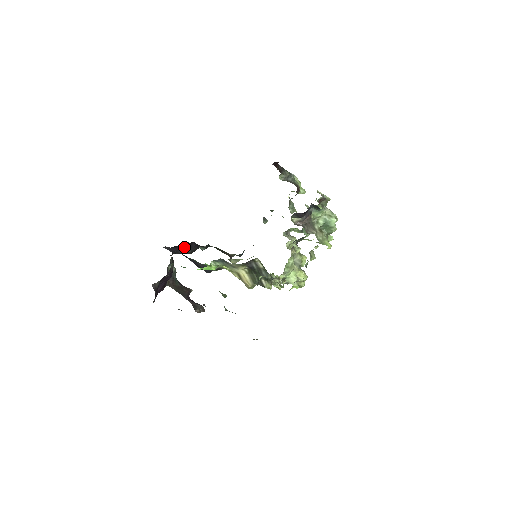
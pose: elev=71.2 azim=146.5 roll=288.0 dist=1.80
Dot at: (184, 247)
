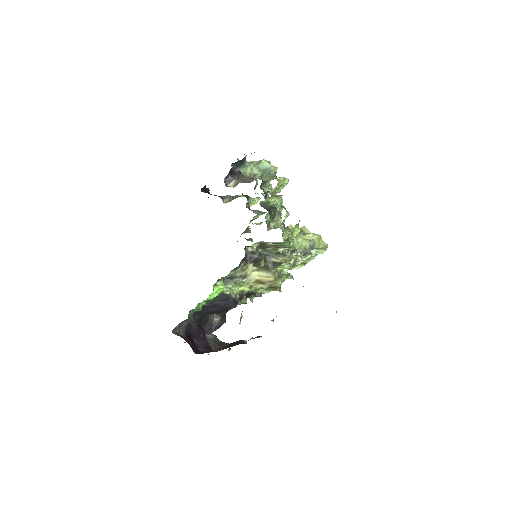
Dot at: (212, 319)
